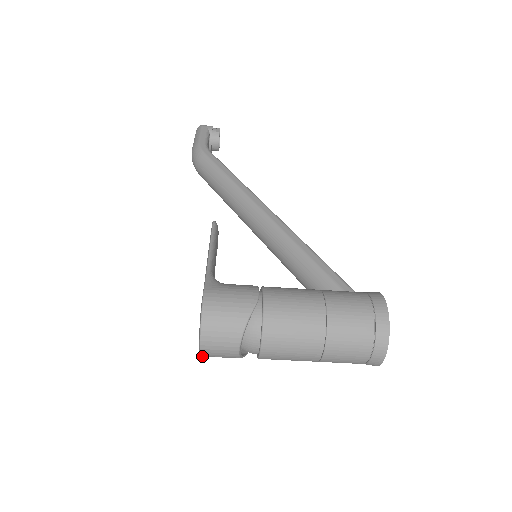
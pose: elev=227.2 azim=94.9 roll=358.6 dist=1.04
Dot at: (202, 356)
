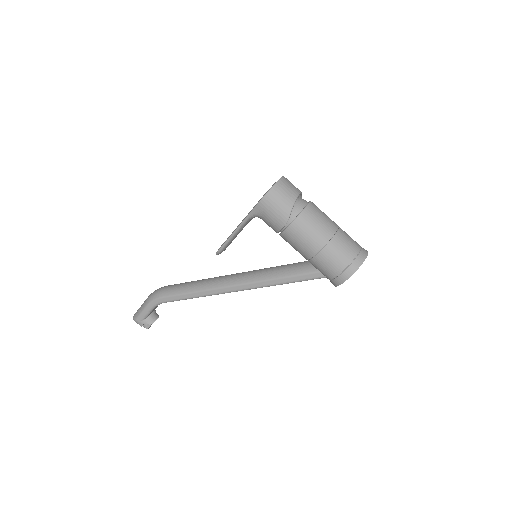
Dot at: (277, 184)
